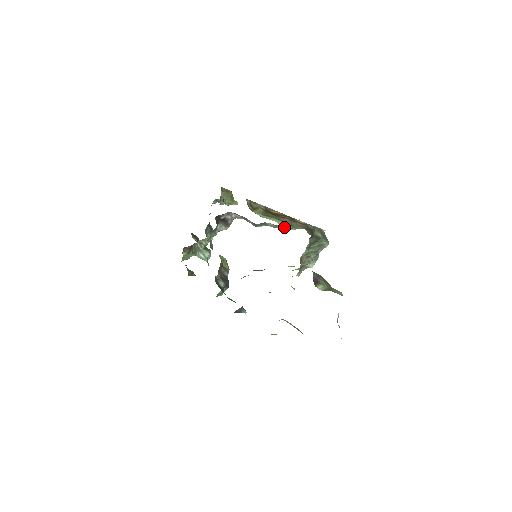
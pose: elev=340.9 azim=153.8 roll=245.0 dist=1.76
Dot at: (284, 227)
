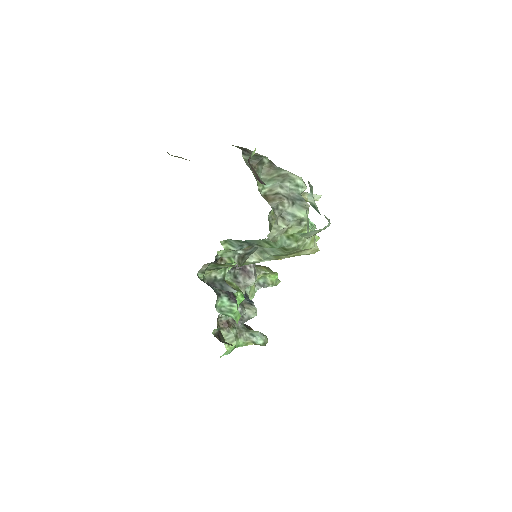
Dot at: occluded
